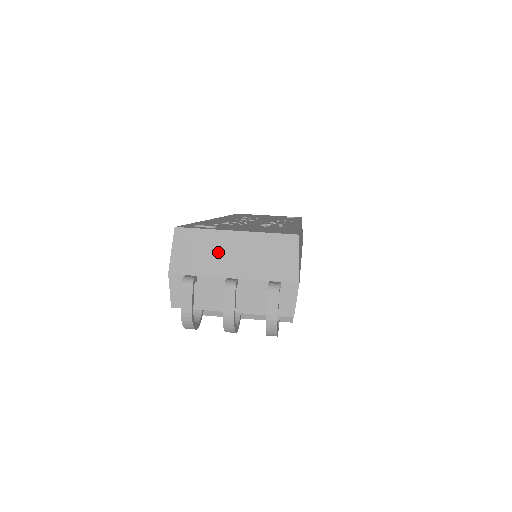
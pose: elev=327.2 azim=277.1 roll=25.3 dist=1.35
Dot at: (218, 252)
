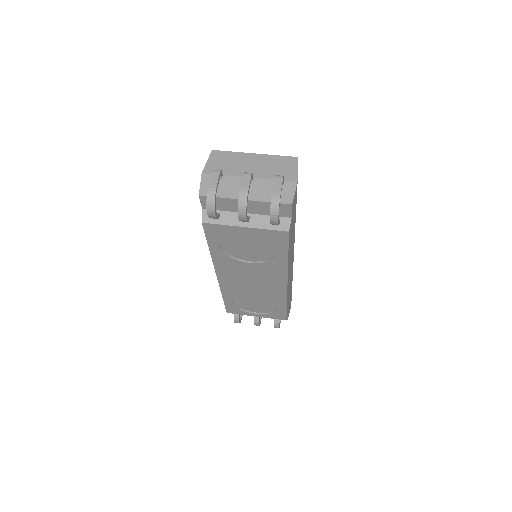
Dot at: (240, 163)
